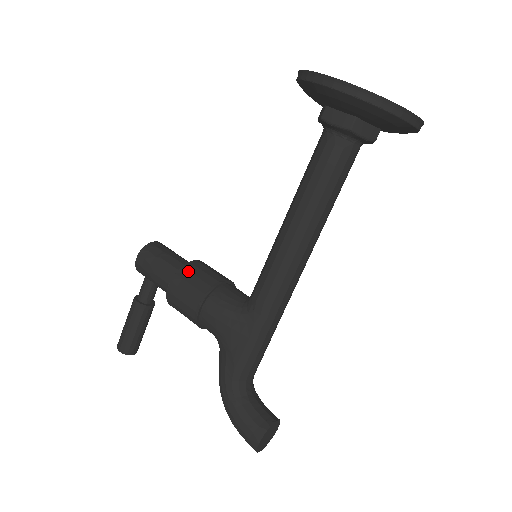
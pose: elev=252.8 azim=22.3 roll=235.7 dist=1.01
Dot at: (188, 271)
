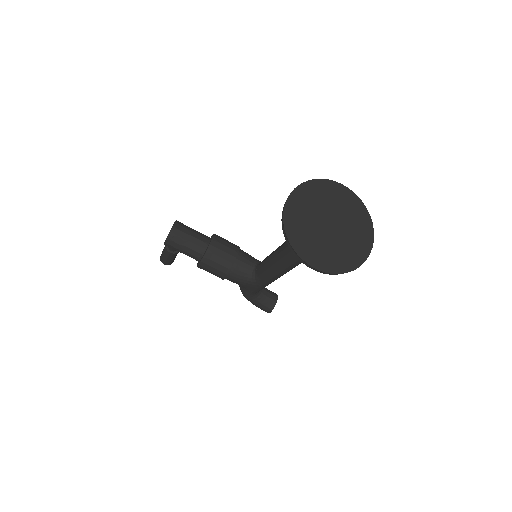
Dot at: (209, 259)
